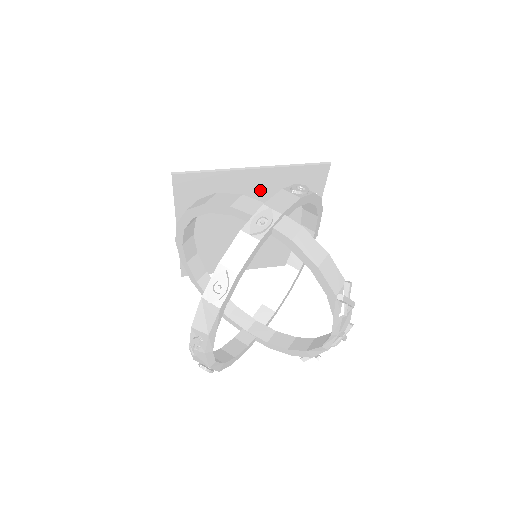
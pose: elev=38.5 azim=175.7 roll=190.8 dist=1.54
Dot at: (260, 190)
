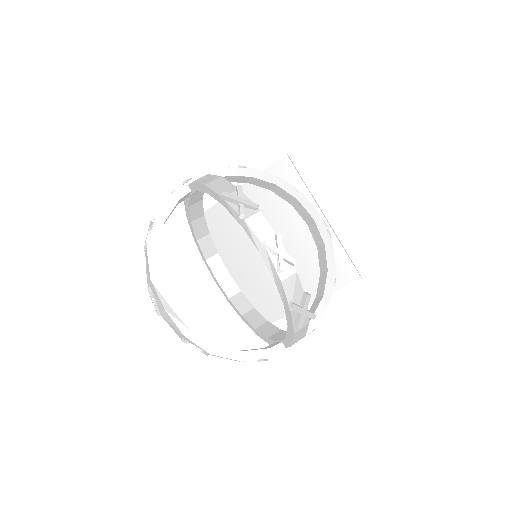
Dot at: occluded
